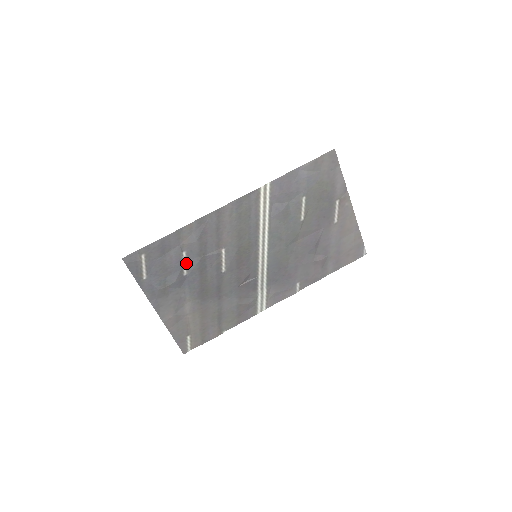
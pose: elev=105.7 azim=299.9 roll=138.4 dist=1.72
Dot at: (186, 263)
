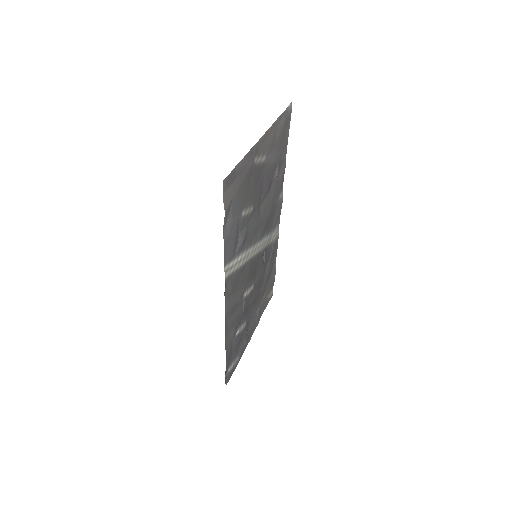
Dot at: (241, 327)
